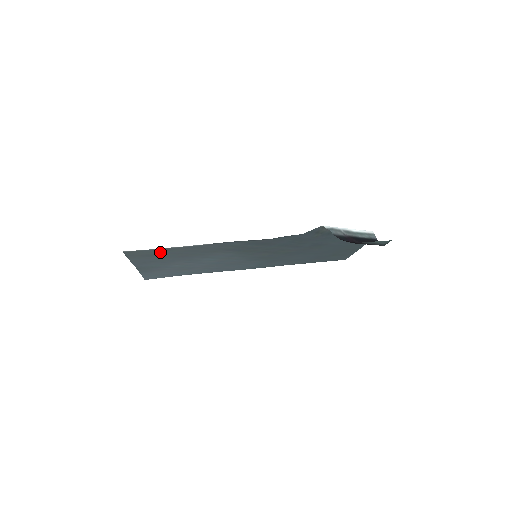
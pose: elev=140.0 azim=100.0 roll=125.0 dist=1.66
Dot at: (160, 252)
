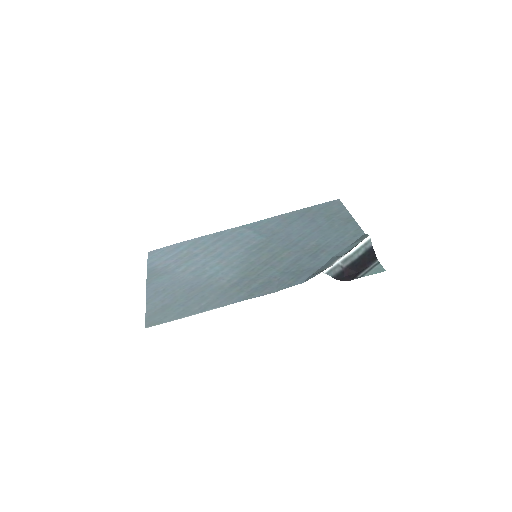
Dot at: (175, 310)
